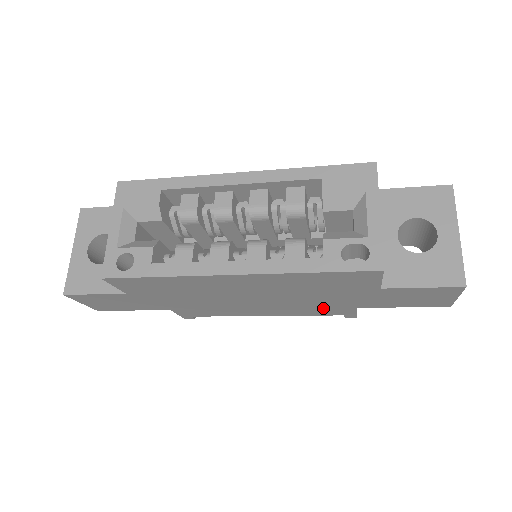
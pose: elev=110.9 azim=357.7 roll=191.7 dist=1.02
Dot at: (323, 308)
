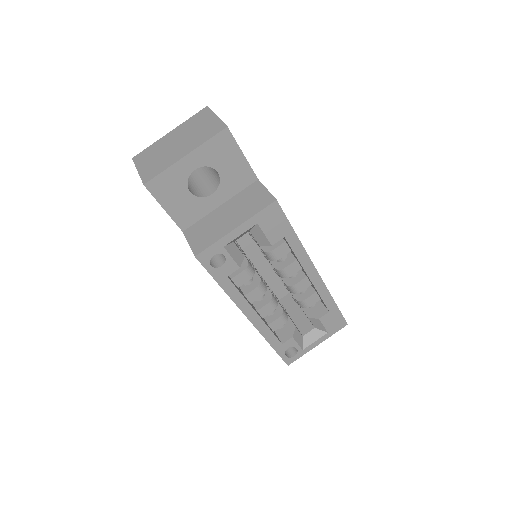
Dot at: occluded
